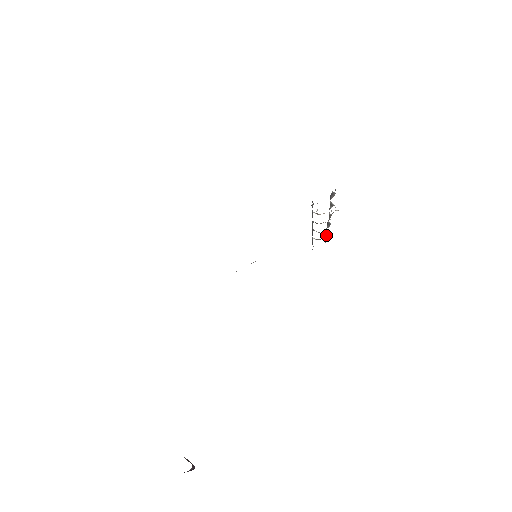
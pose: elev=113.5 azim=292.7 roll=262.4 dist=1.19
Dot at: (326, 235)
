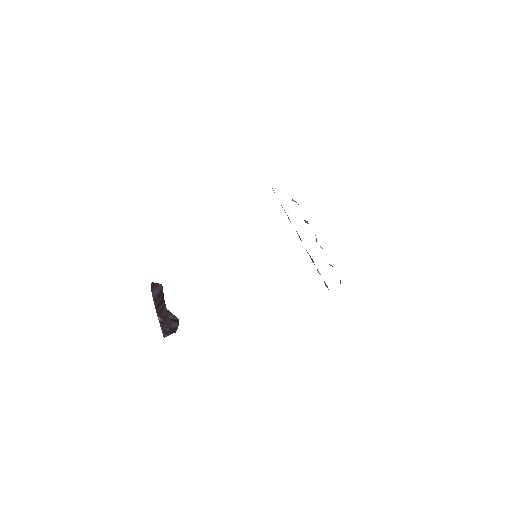
Dot at: occluded
